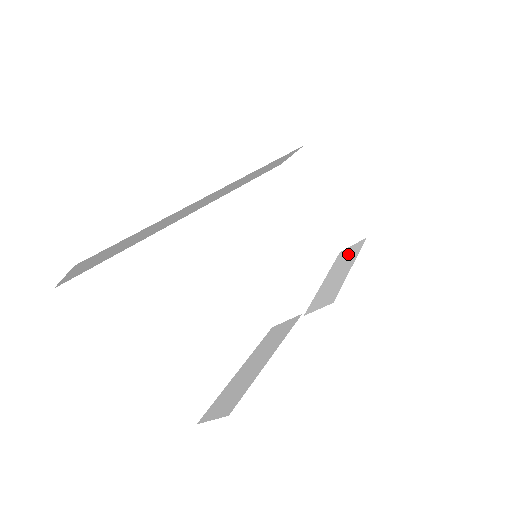
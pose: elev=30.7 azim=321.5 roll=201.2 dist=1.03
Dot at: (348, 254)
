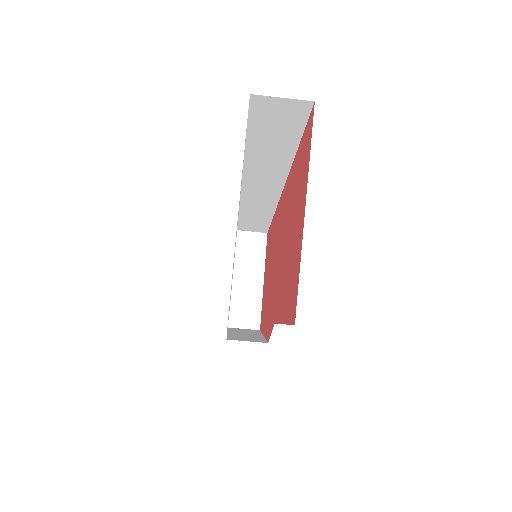
Dot at: (245, 330)
